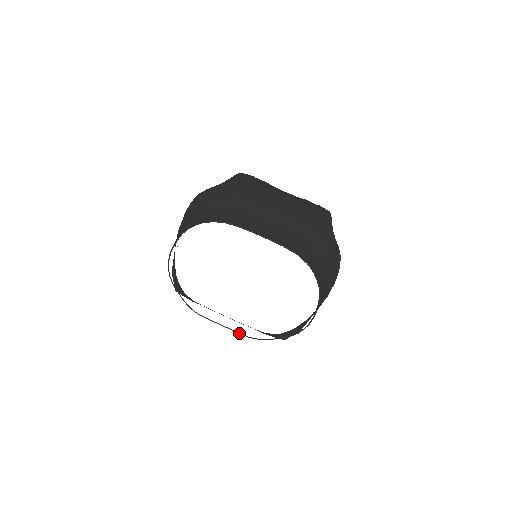
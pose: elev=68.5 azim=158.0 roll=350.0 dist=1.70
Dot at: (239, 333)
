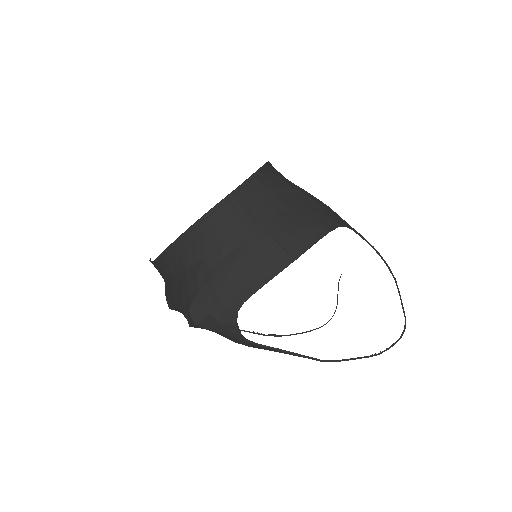
Dot at: (154, 261)
